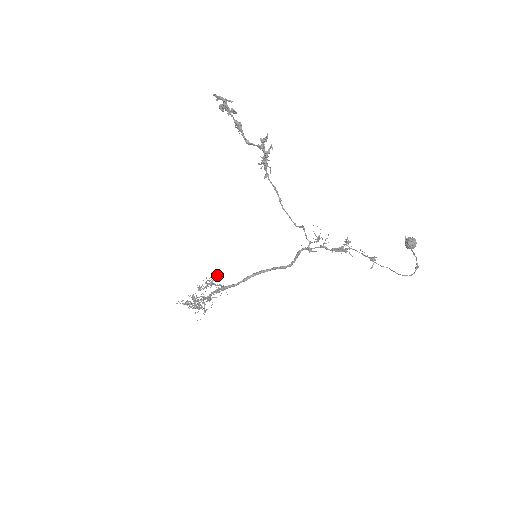
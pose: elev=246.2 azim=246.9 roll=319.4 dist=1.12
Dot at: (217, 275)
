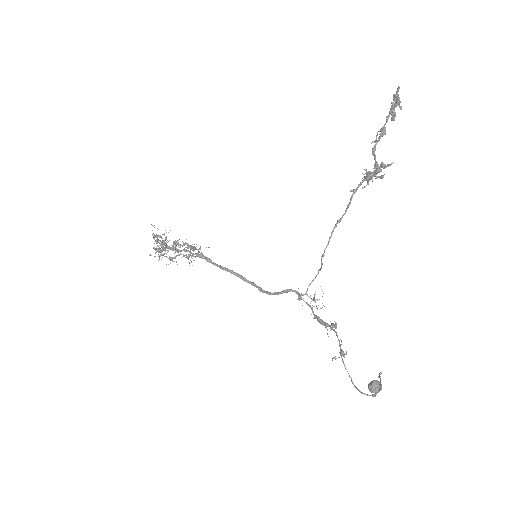
Dot at: occluded
